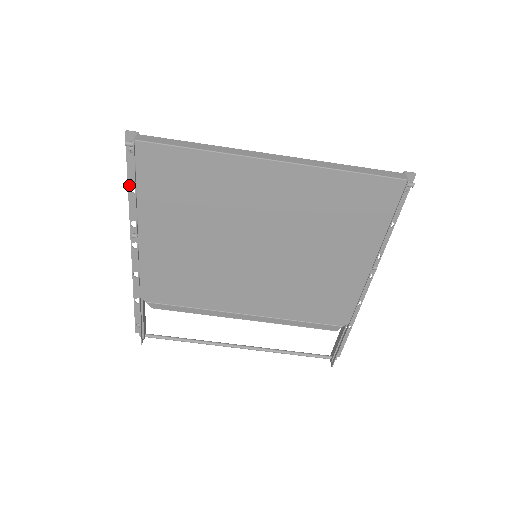
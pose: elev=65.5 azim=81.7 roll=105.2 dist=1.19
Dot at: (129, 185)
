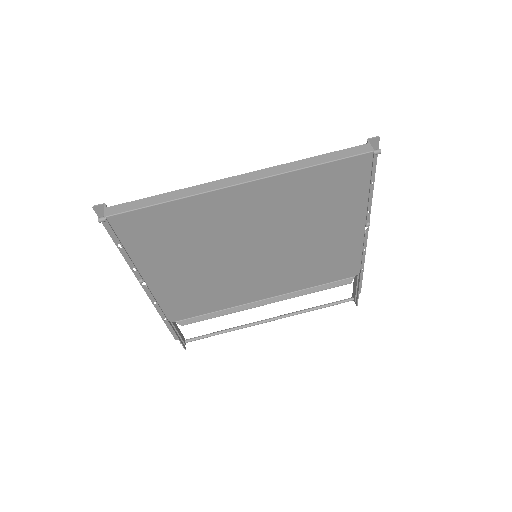
Dot at: (117, 244)
